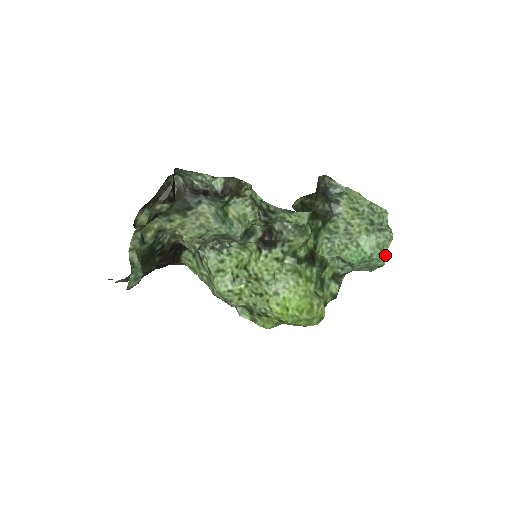
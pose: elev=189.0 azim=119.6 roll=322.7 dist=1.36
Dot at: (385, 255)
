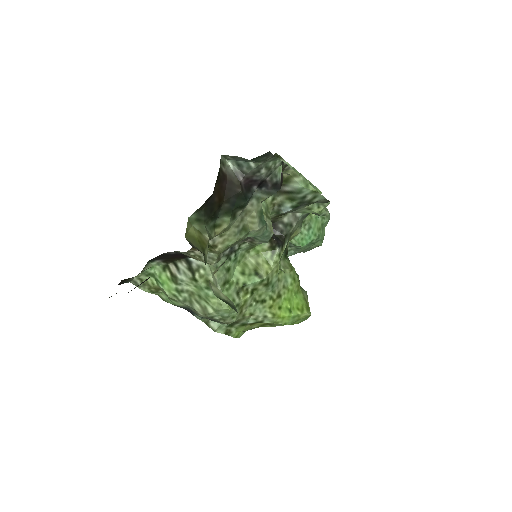
Dot at: (324, 235)
